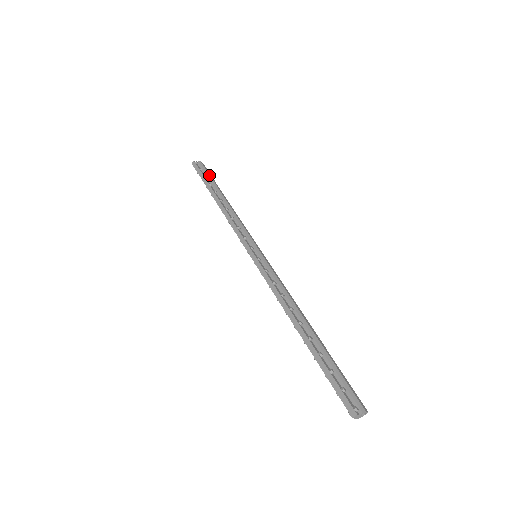
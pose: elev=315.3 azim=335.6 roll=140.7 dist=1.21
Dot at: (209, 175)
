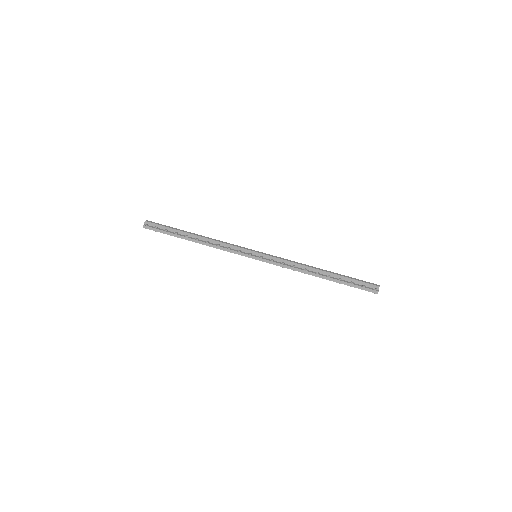
Dot at: (165, 227)
